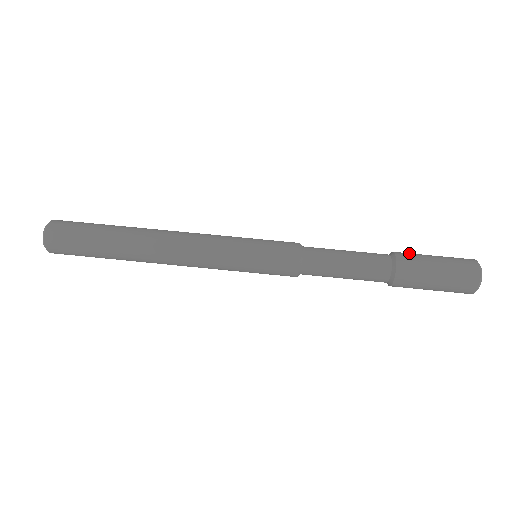
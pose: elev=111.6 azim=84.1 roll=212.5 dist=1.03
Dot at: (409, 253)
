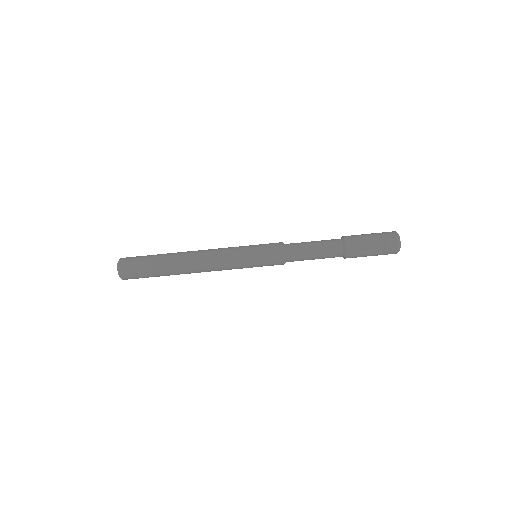
Dot at: (355, 239)
